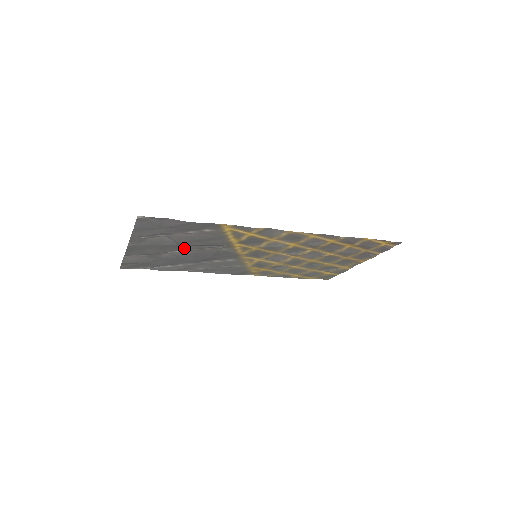
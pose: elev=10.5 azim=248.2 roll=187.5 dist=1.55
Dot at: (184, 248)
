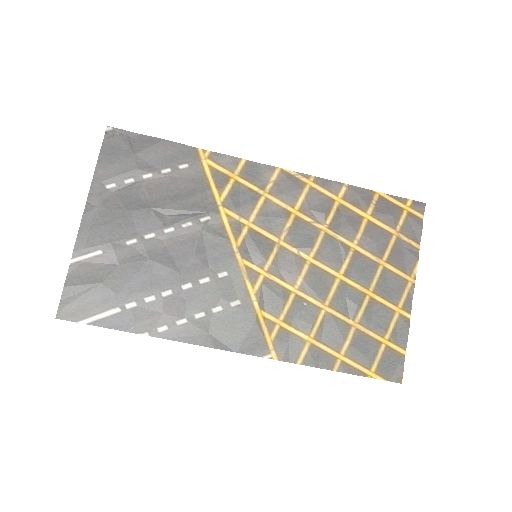
Dot at: (156, 224)
